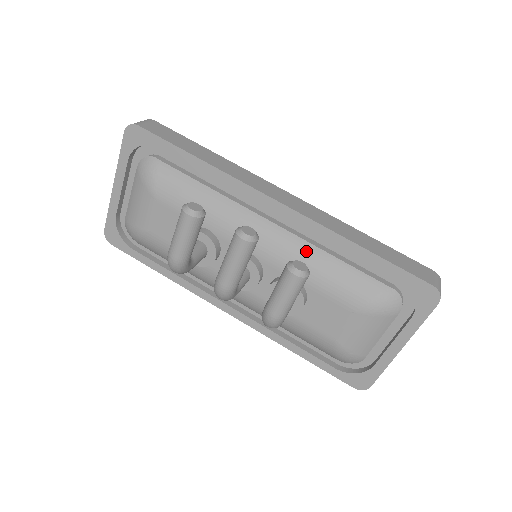
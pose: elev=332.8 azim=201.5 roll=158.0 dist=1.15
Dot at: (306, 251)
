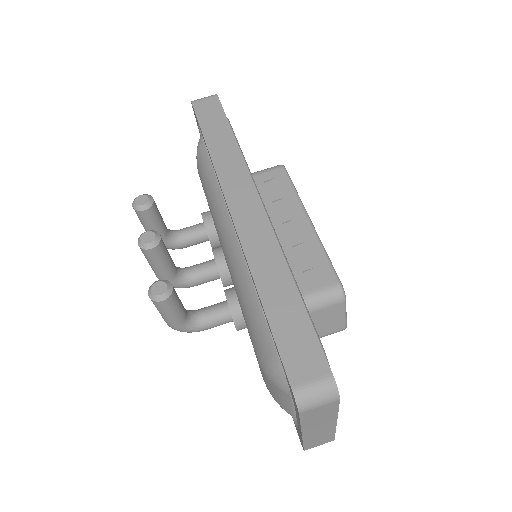
Dot at: (242, 274)
